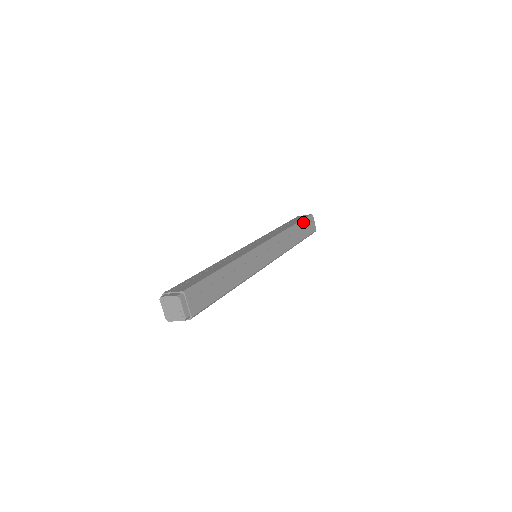
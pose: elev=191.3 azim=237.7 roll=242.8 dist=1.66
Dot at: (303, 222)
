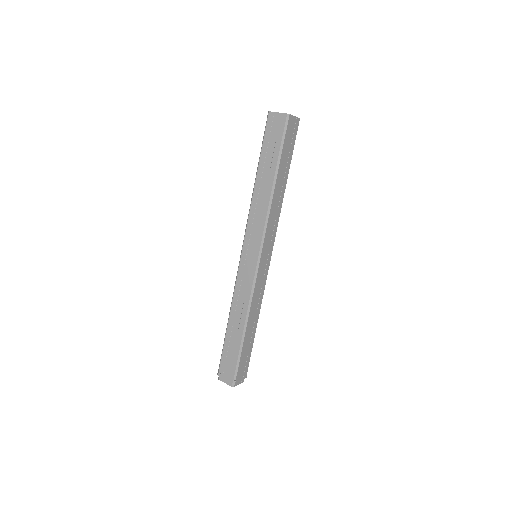
Dot at: (282, 151)
